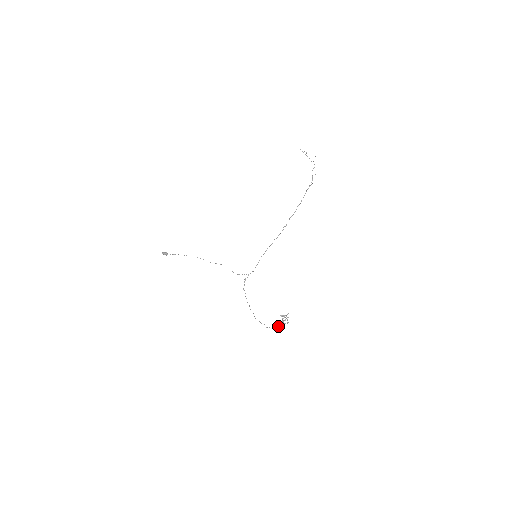
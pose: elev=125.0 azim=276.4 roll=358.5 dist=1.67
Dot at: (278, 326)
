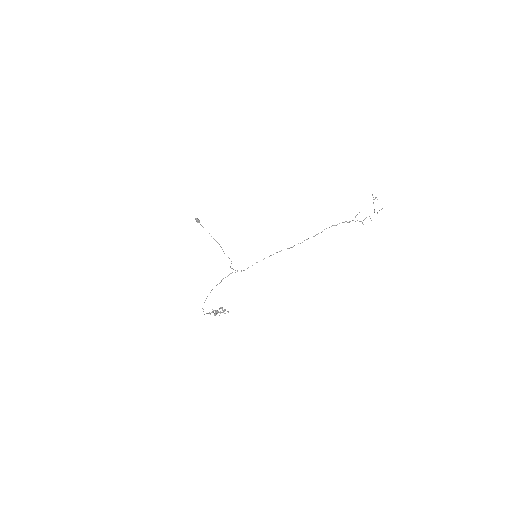
Dot at: occluded
